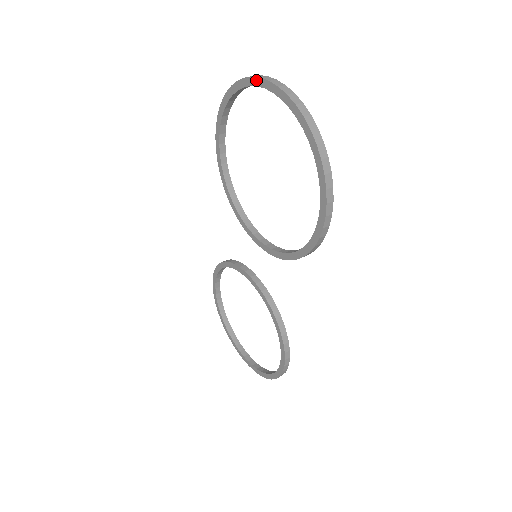
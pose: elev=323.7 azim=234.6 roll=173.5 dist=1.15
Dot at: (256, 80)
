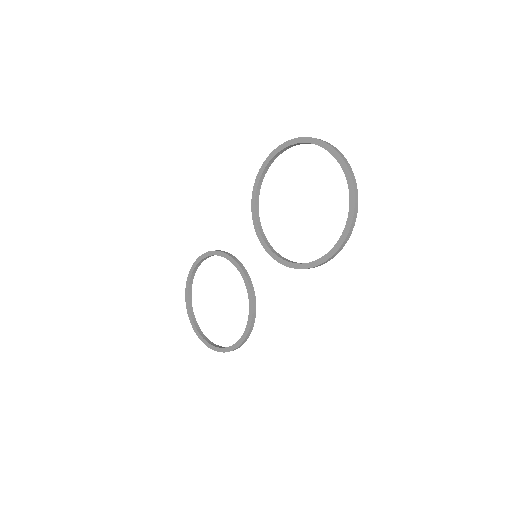
Dot at: (325, 144)
